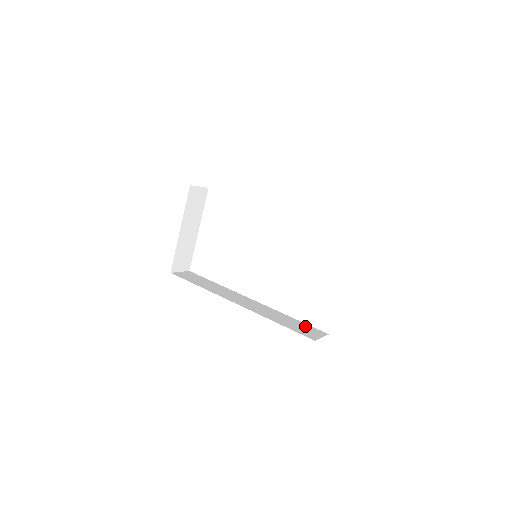
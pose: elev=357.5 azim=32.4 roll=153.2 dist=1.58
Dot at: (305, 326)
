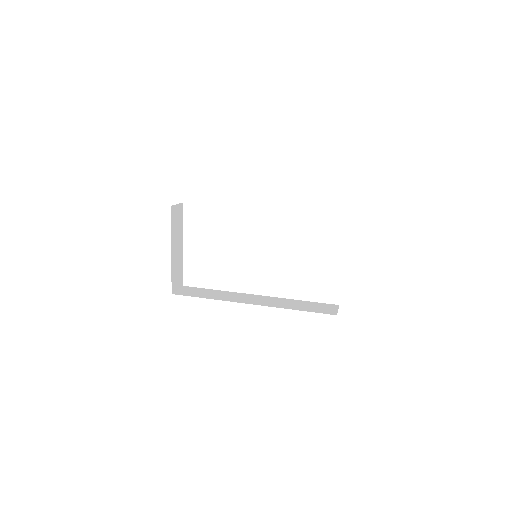
Dot at: (318, 305)
